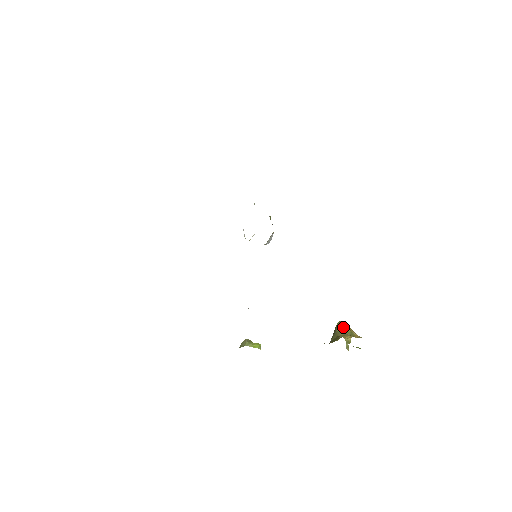
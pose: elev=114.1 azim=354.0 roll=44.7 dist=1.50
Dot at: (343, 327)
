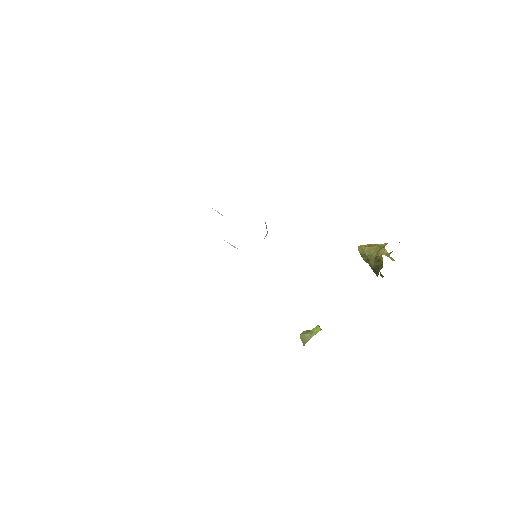
Dot at: (368, 248)
